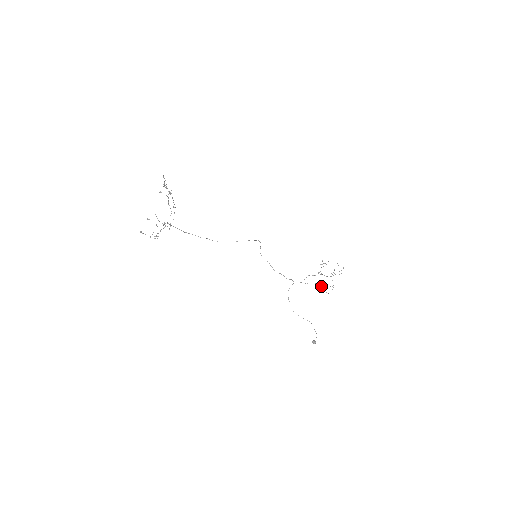
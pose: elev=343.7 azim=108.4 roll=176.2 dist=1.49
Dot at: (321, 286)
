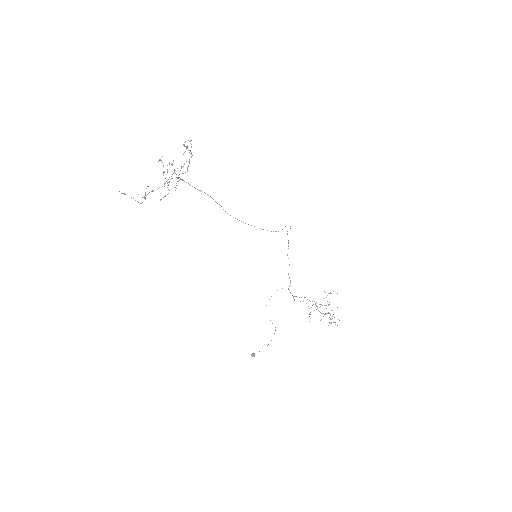
Dot at: occluded
